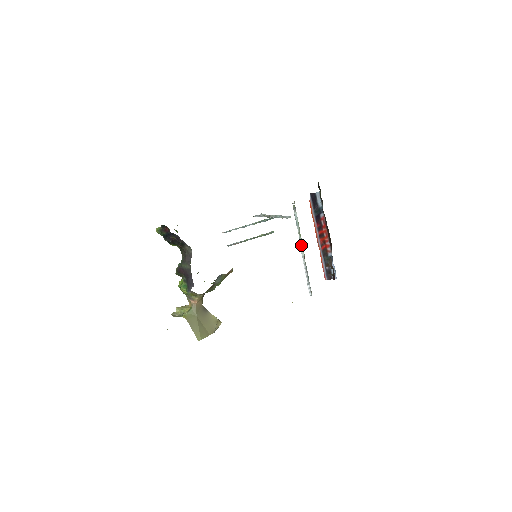
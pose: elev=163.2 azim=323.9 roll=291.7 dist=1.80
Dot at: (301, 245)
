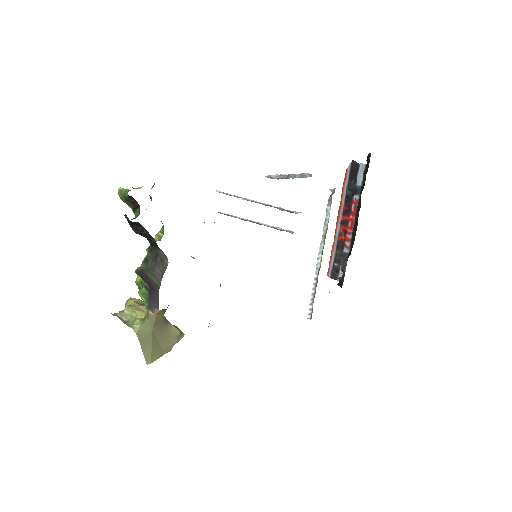
Dot at: (320, 253)
